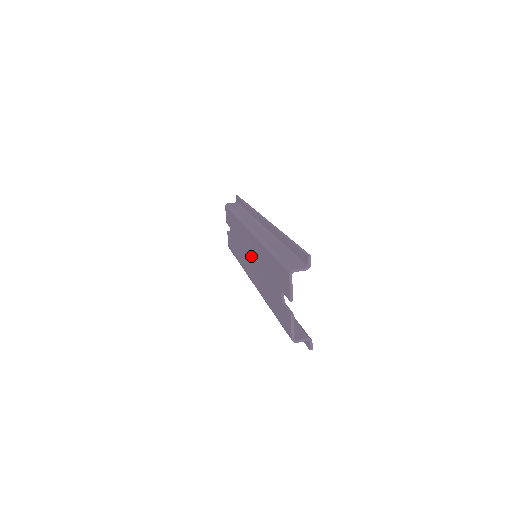
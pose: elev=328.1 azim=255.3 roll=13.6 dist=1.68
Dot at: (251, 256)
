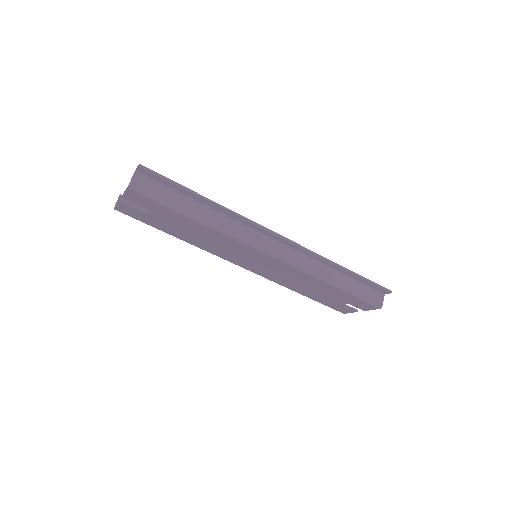
Dot at: (260, 264)
